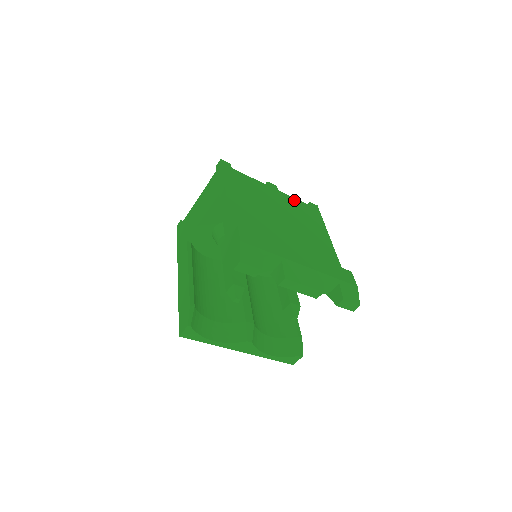
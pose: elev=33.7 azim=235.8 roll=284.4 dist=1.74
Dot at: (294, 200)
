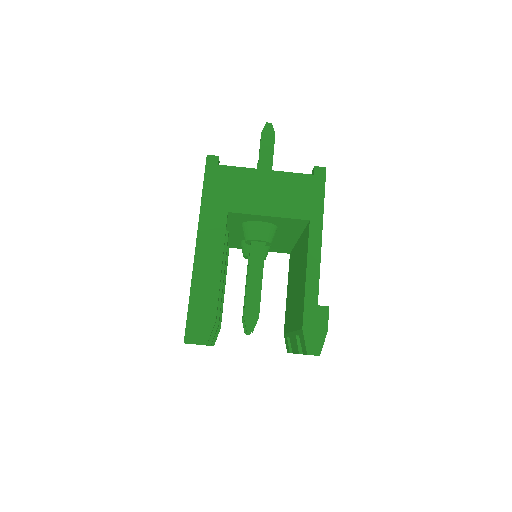
Dot at: occluded
